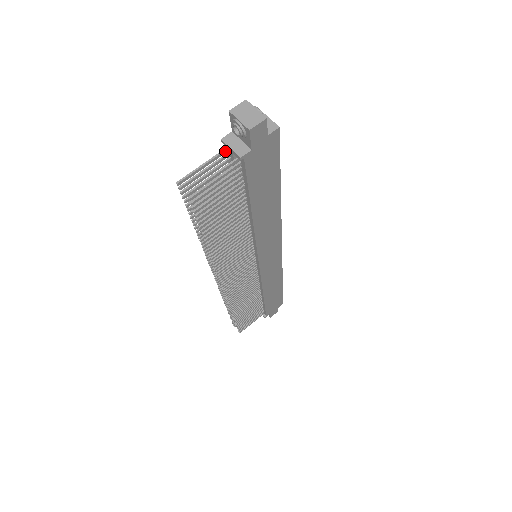
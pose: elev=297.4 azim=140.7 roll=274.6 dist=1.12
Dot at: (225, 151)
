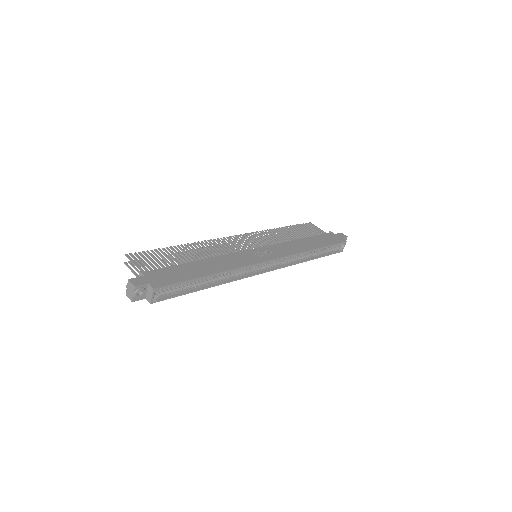
Dot at: occluded
